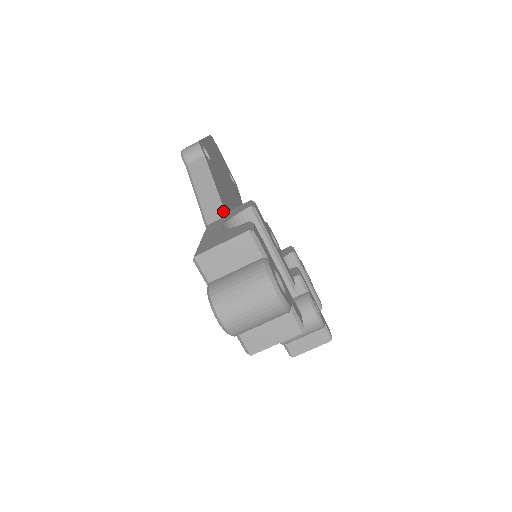
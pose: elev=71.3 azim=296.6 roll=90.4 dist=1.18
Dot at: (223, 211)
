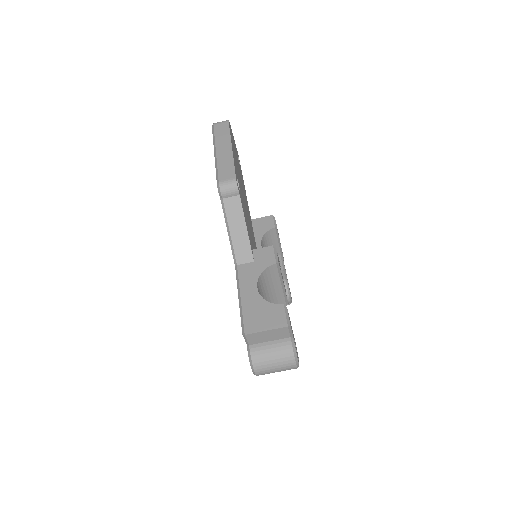
Dot at: (252, 256)
